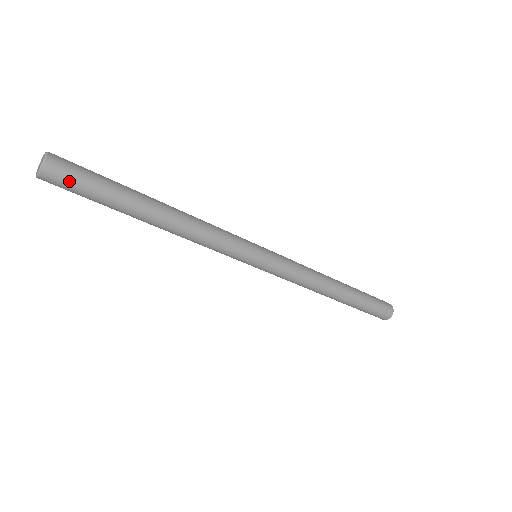
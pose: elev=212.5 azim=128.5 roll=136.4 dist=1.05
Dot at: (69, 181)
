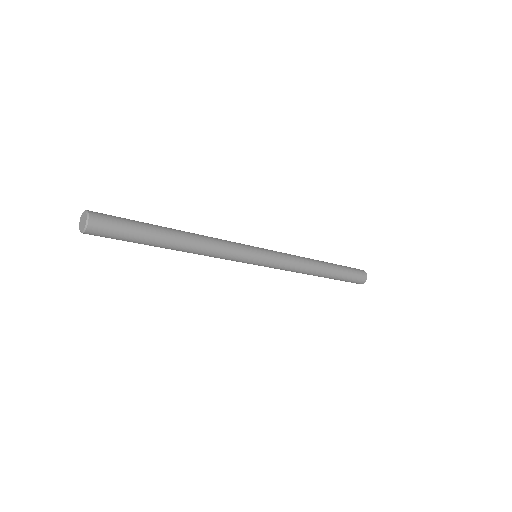
Dot at: (105, 236)
